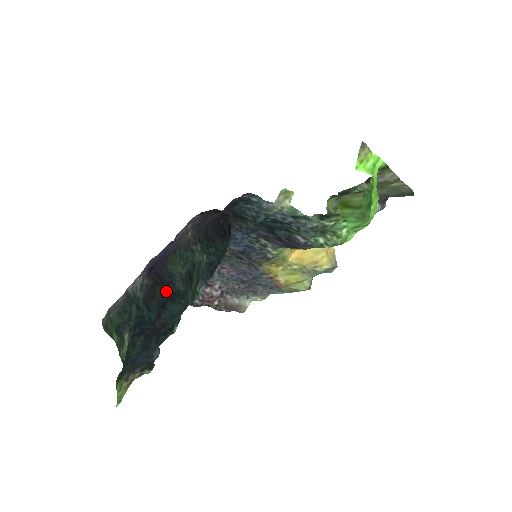
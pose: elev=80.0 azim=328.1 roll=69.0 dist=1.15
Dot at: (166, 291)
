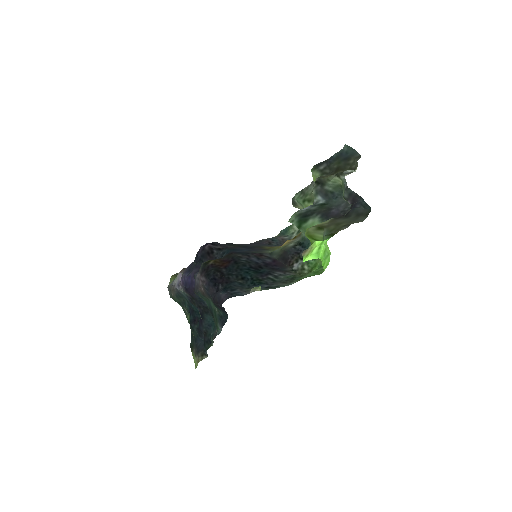
Dot at: (200, 306)
